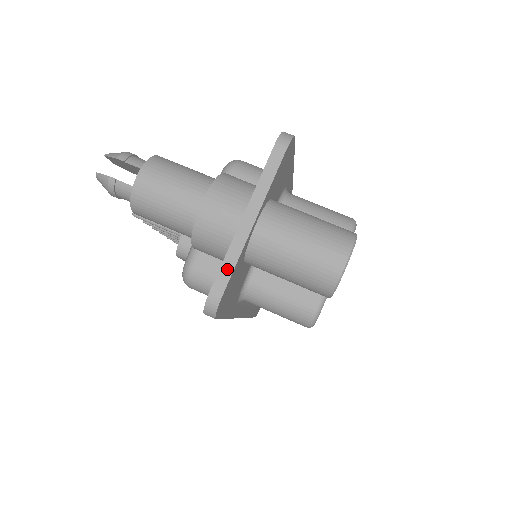
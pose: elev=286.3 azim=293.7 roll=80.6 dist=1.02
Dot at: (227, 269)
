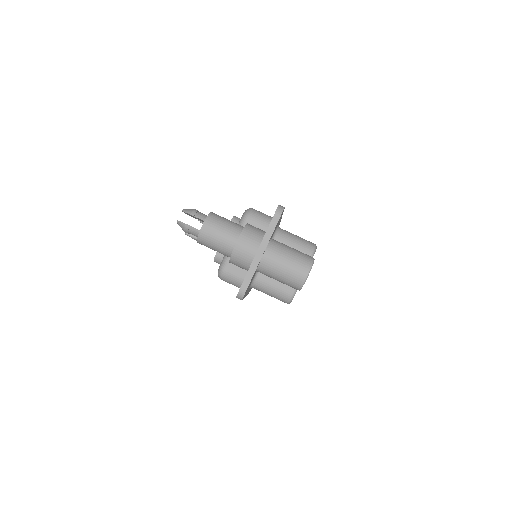
Dot at: (249, 277)
